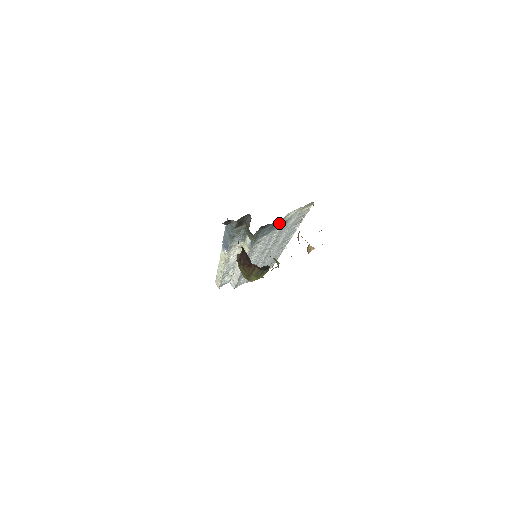
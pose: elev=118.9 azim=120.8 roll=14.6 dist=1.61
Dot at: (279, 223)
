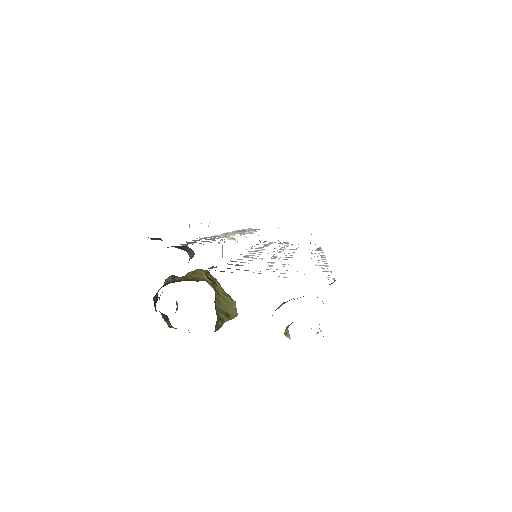
Dot at: occluded
